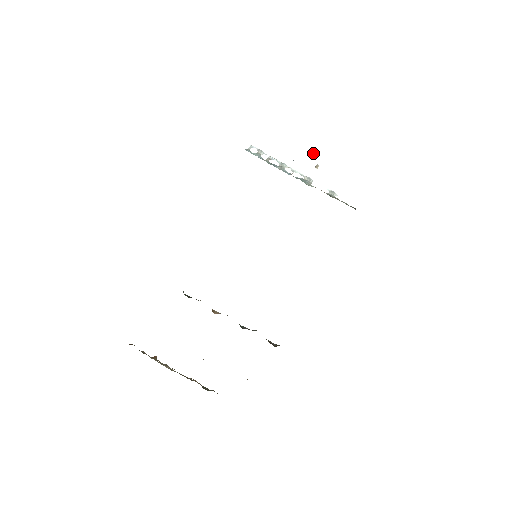
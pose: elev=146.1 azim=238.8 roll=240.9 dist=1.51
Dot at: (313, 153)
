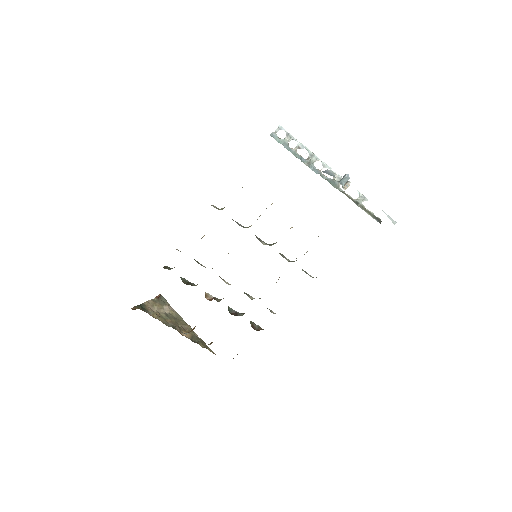
Dot at: (345, 176)
